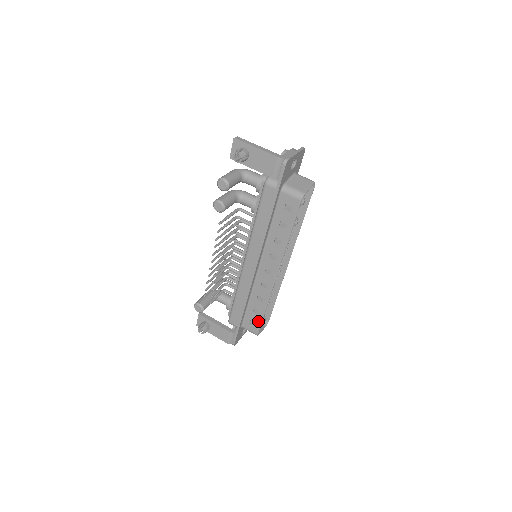
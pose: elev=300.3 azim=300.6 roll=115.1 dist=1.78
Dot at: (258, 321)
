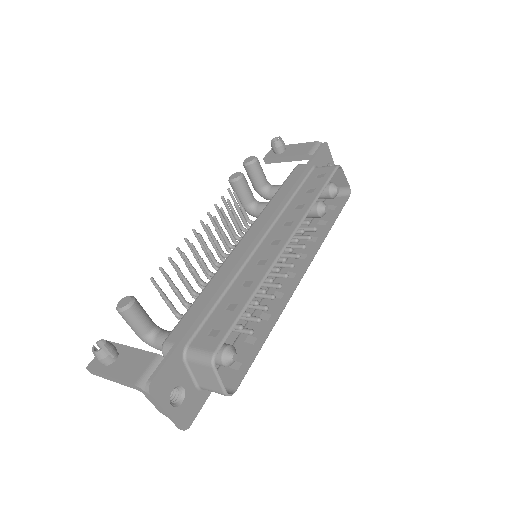
Dot at: (228, 324)
